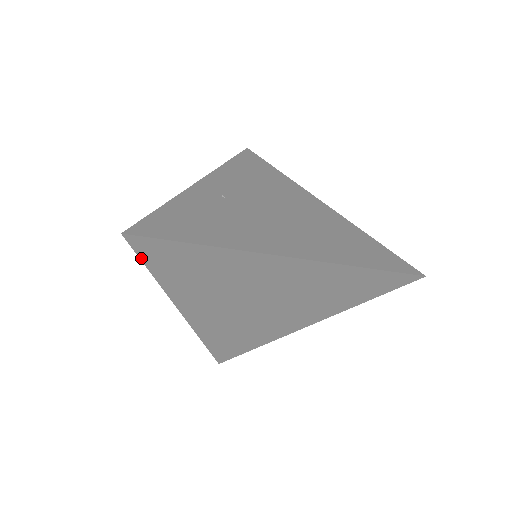
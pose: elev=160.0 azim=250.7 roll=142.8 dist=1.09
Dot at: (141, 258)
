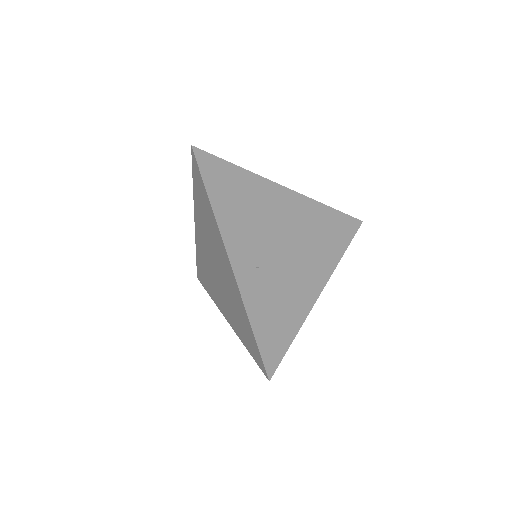
Dot at: (257, 363)
